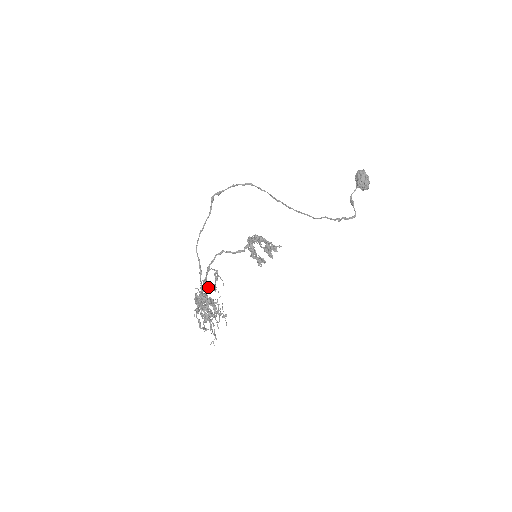
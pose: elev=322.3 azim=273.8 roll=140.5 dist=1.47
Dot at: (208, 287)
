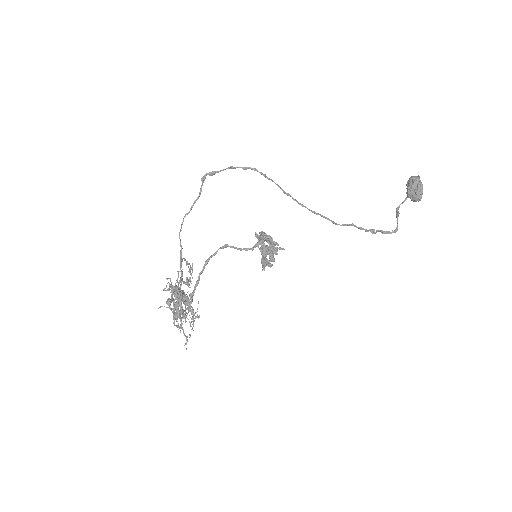
Dot at: (182, 279)
